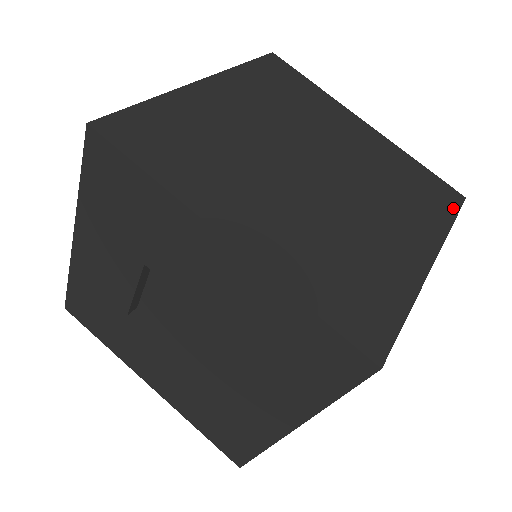
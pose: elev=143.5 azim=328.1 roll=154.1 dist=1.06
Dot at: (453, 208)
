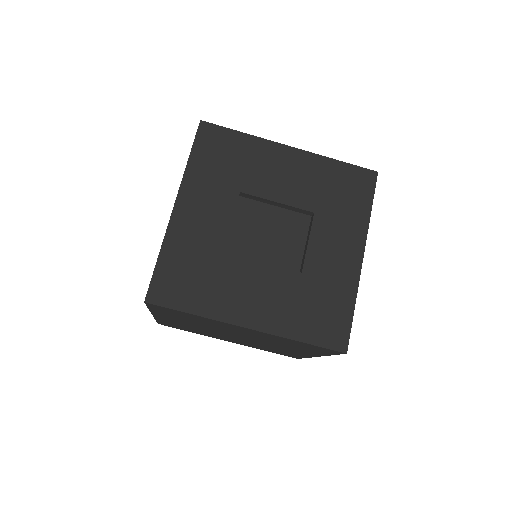
Dot at: occluded
